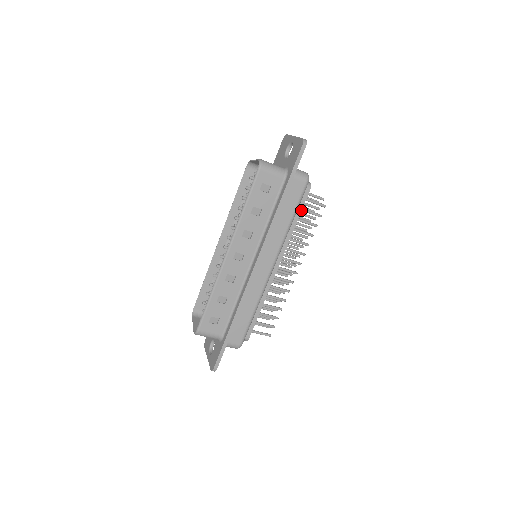
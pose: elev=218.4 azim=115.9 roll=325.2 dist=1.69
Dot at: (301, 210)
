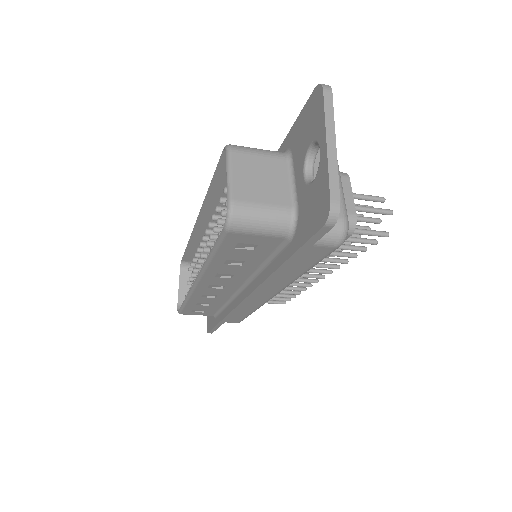
Dot at: occluded
